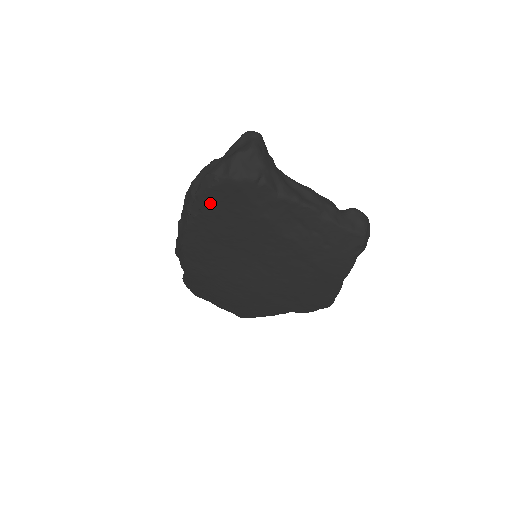
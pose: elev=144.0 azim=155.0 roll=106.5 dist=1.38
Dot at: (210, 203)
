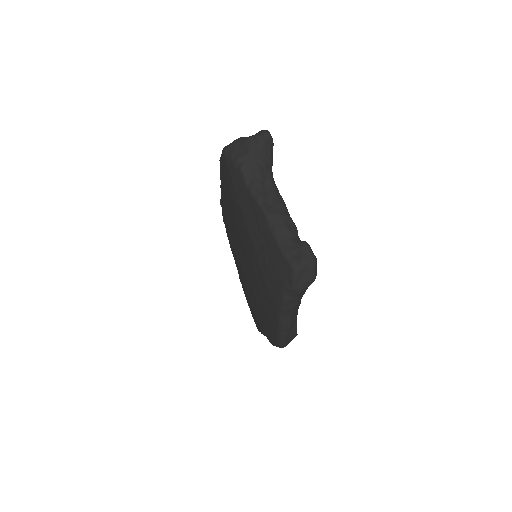
Dot at: (222, 175)
